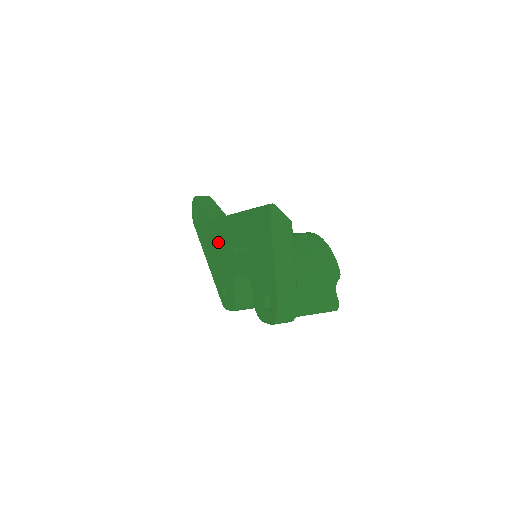
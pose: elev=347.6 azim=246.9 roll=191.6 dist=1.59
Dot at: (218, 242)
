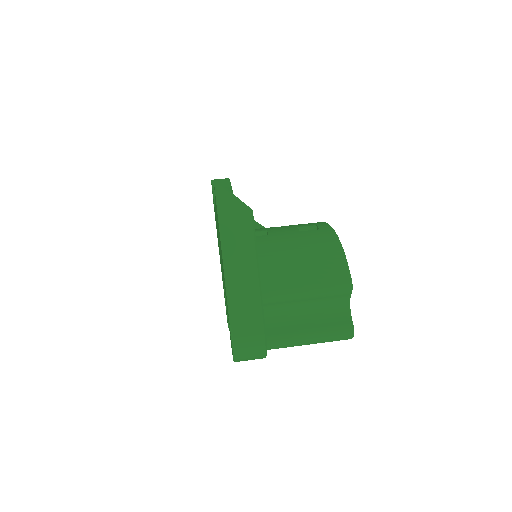
Dot at: occluded
